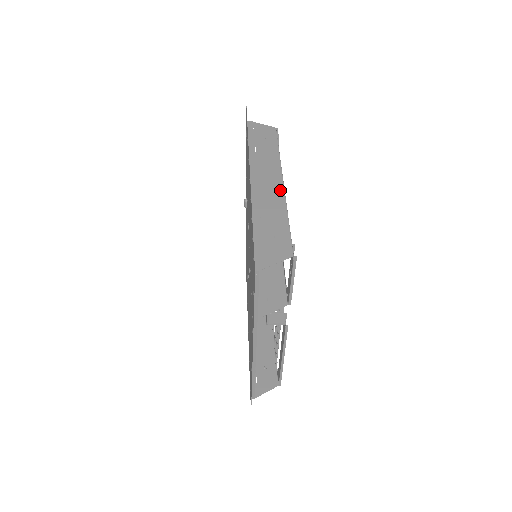
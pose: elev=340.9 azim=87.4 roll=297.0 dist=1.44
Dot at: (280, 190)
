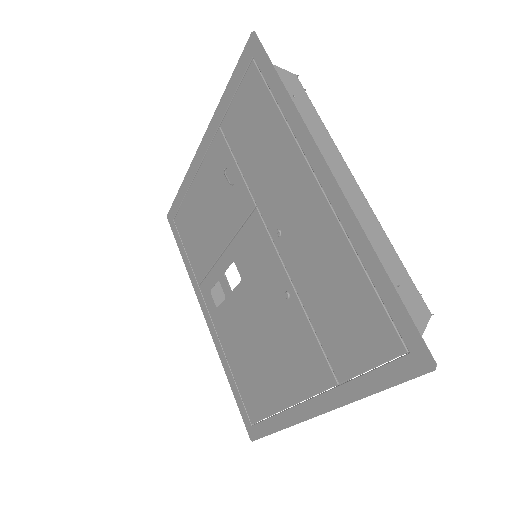
Dot at: (362, 198)
